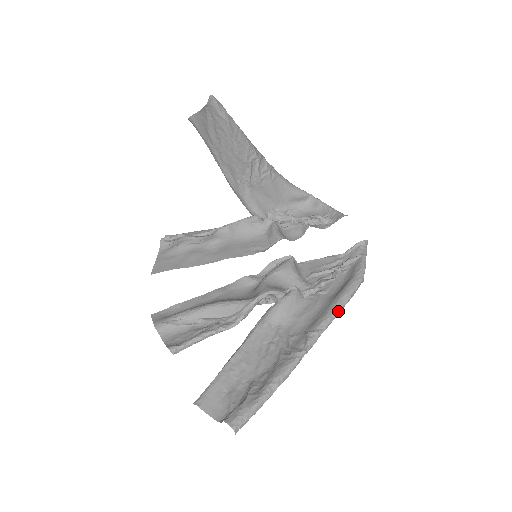
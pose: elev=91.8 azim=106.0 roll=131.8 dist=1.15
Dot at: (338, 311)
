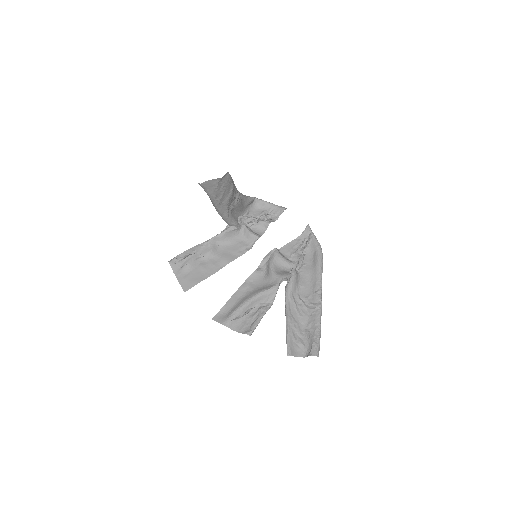
Dot at: occluded
